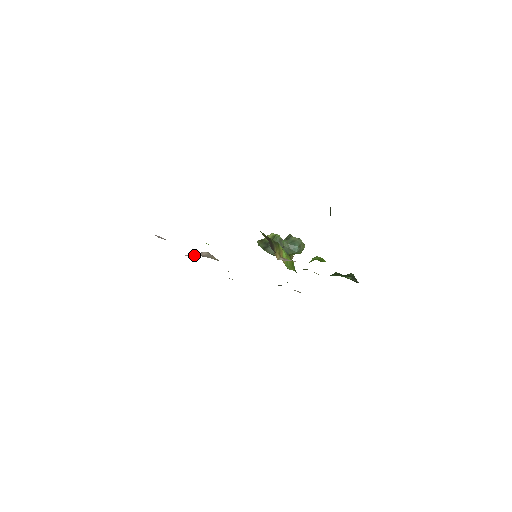
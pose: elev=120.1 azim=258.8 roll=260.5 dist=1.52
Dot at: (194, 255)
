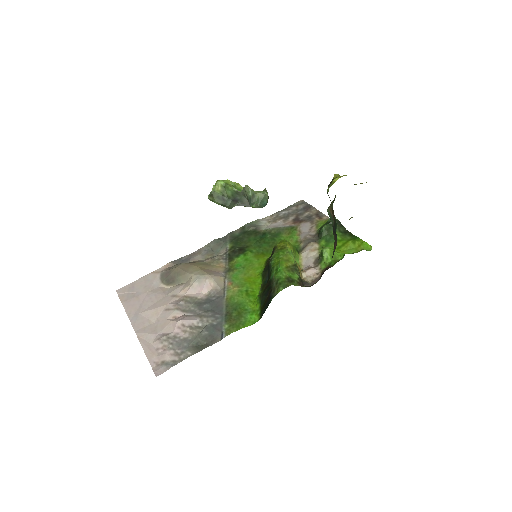
Dot at: (203, 290)
